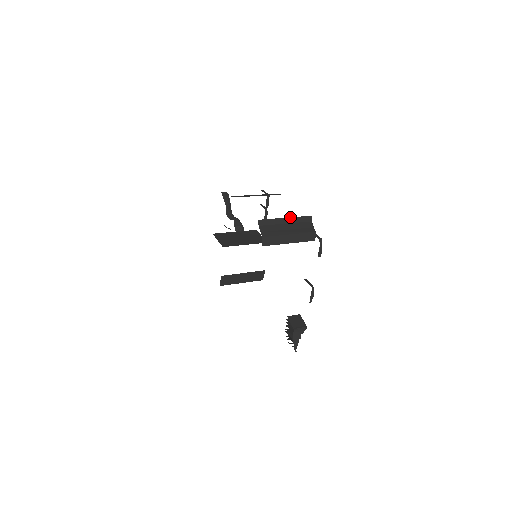
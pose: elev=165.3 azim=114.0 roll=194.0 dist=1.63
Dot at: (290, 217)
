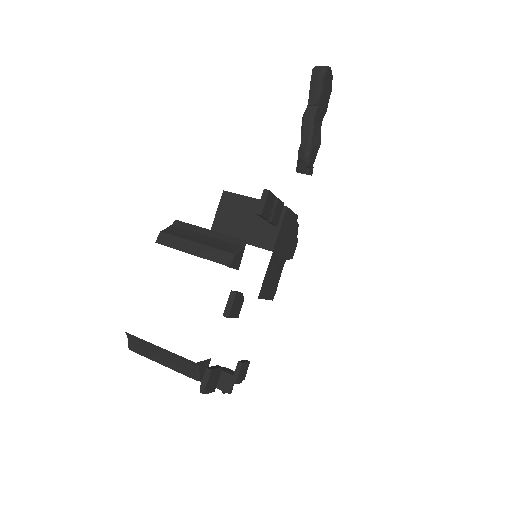
Dot at: (165, 349)
